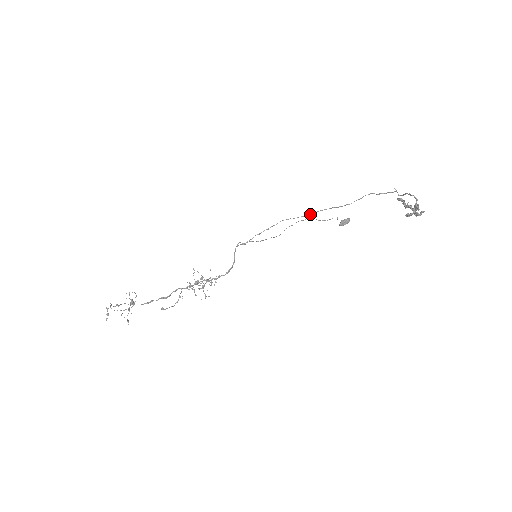
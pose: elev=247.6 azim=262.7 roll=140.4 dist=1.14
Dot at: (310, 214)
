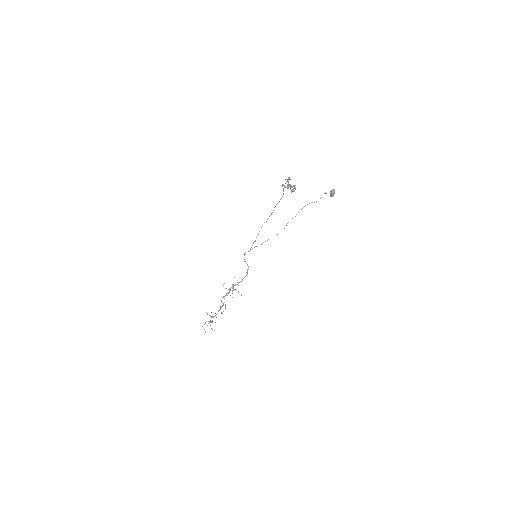
Dot at: (271, 213)
